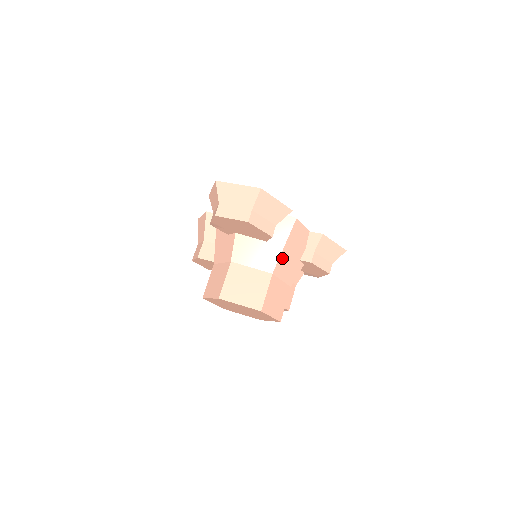
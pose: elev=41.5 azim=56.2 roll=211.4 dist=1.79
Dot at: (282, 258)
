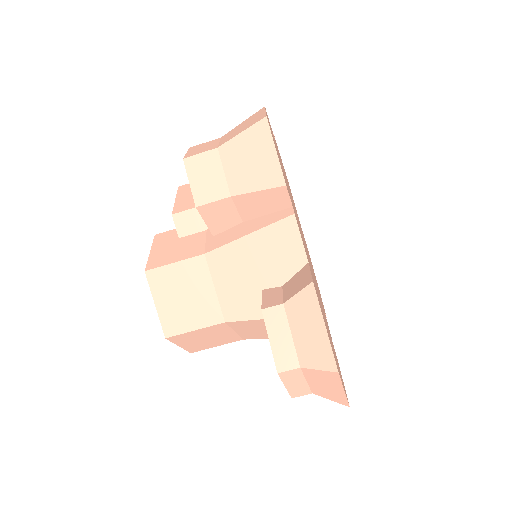
Dot at: occluded
